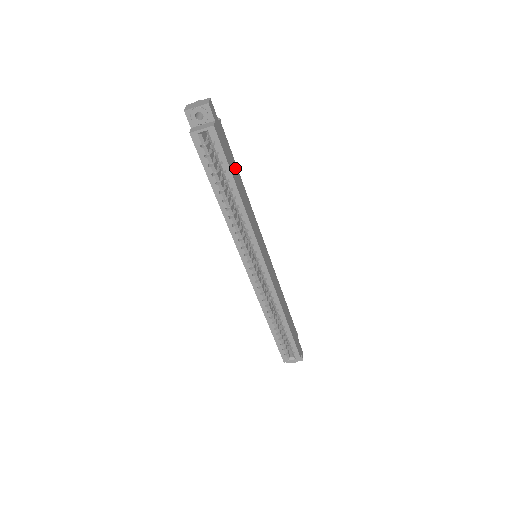
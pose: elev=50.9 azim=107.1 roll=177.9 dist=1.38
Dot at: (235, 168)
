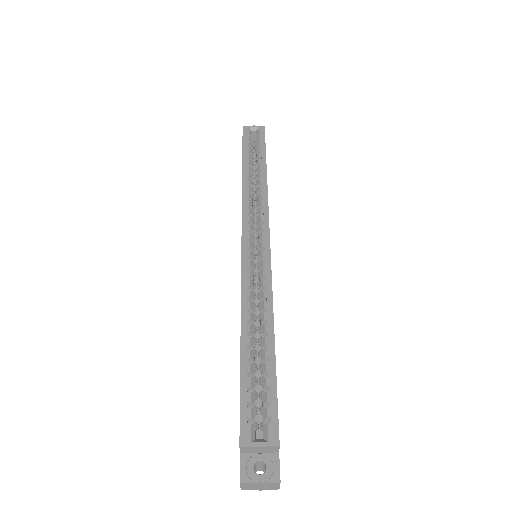
Dot at: occluded
